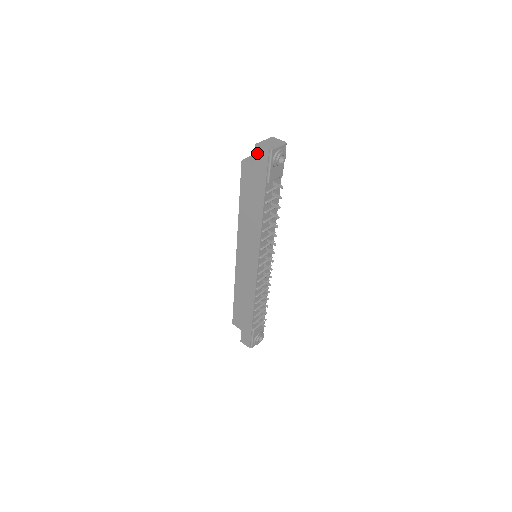
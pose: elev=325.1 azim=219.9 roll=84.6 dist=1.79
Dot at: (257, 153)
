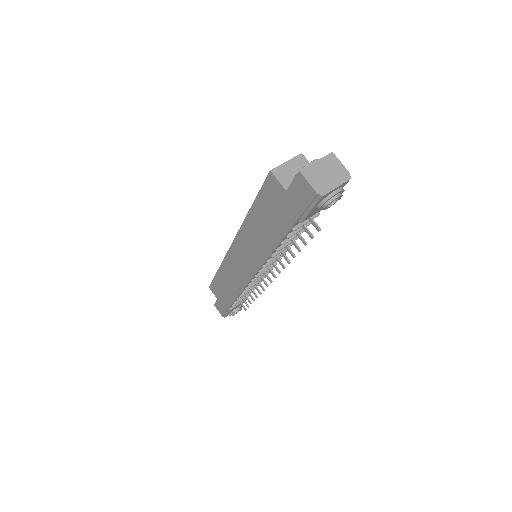
Dot at: (297, 182)
